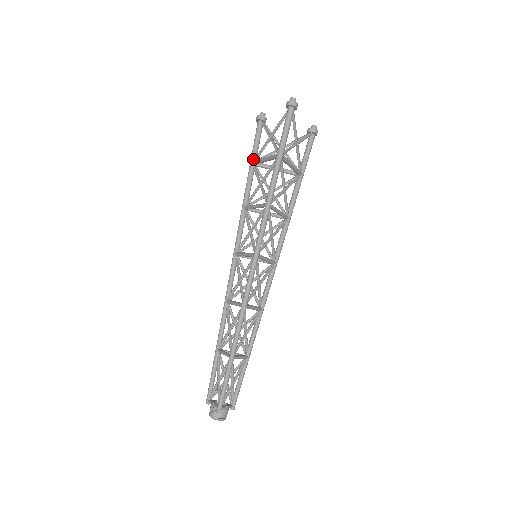
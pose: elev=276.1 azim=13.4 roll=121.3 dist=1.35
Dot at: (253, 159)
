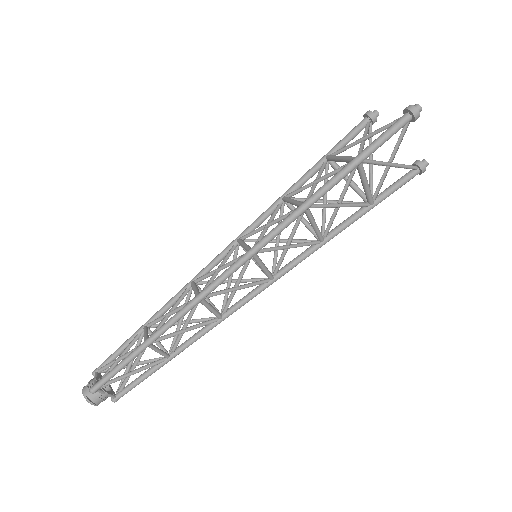
Dot at: (330, 153)
